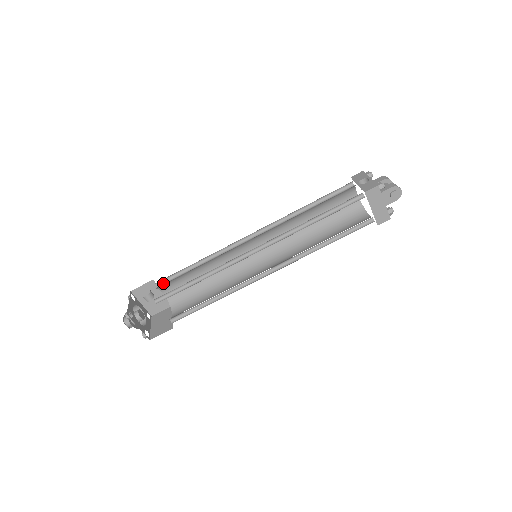
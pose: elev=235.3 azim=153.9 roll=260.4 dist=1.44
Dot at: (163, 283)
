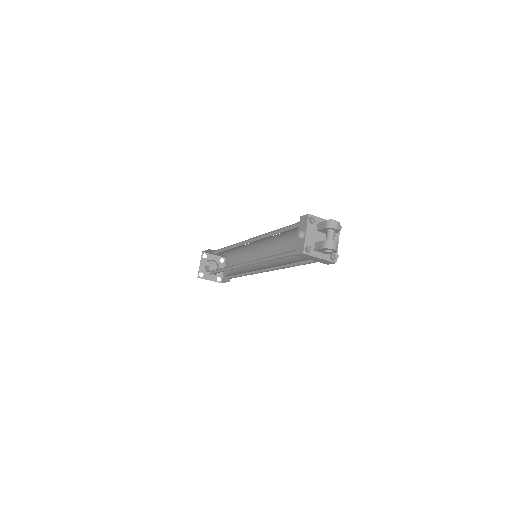
Dot at: (216, 252)
